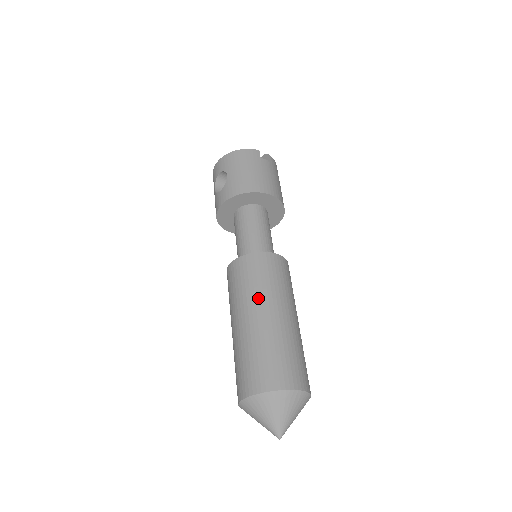
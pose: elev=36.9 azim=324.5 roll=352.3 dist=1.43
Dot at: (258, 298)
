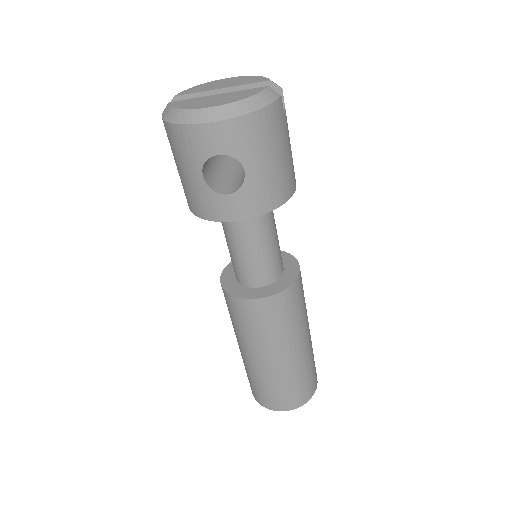
Dot at: (295, 336)
